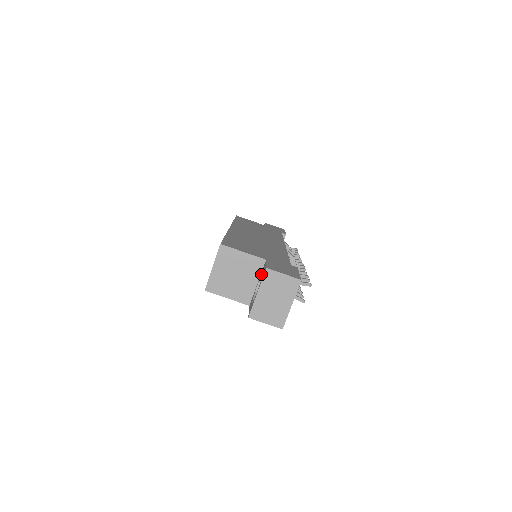
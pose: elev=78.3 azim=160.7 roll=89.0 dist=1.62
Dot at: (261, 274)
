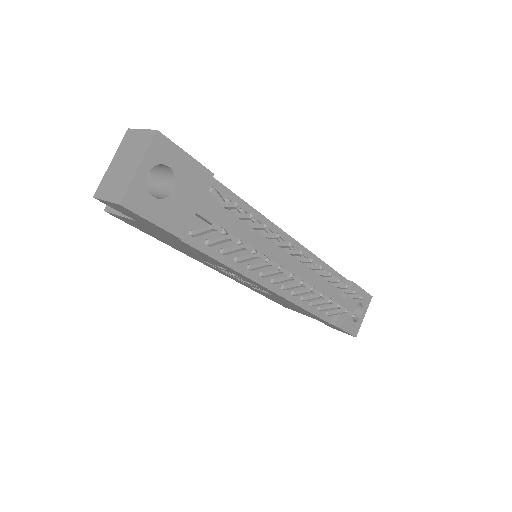
Dot at: occluded
